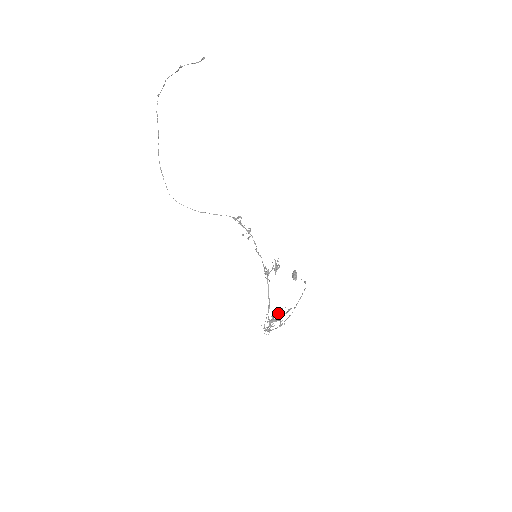
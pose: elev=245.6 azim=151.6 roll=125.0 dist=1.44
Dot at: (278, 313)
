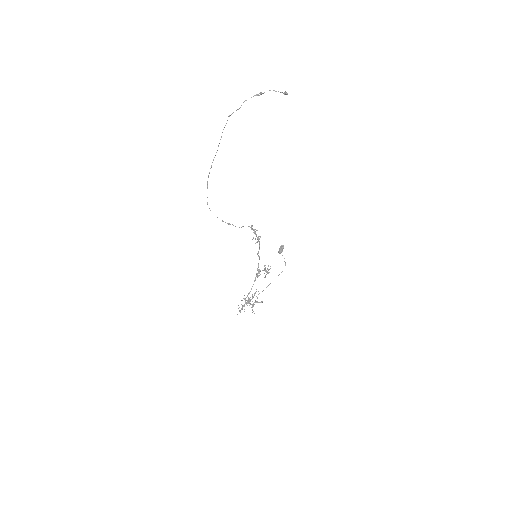
Dot at: (254, 294)
